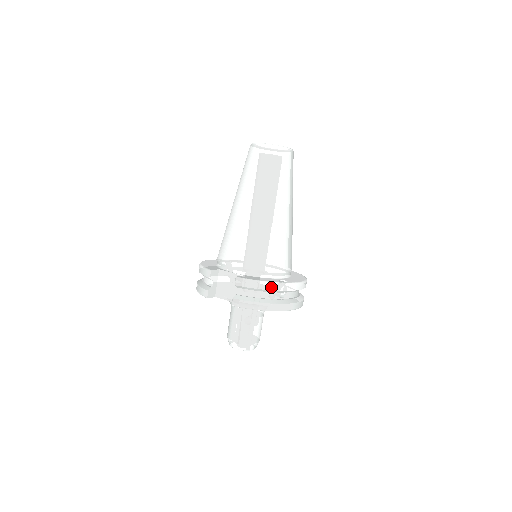
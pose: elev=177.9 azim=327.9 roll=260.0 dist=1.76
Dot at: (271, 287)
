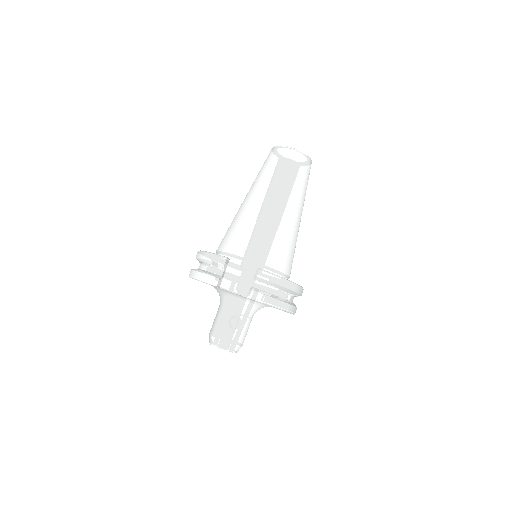
Dot at: (287, 285)
